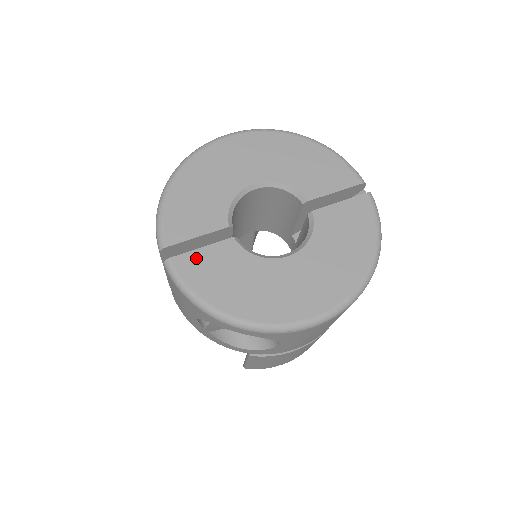
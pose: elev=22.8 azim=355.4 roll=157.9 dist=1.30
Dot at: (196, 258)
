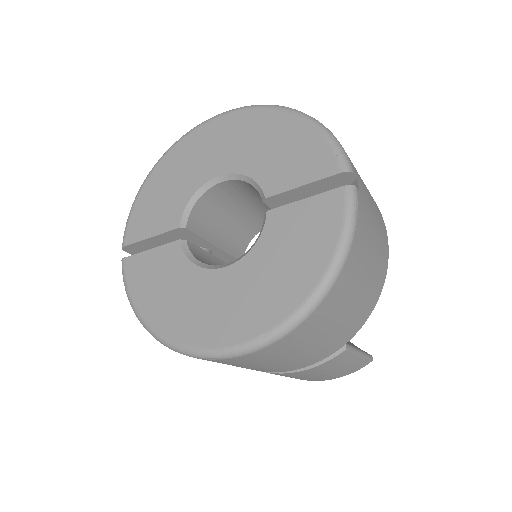
Dot at: (143, 260)
